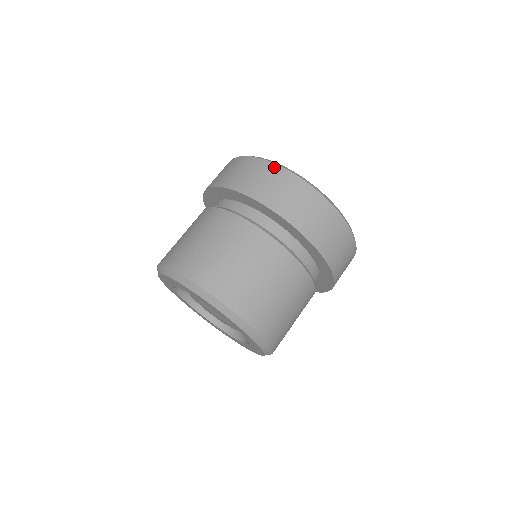
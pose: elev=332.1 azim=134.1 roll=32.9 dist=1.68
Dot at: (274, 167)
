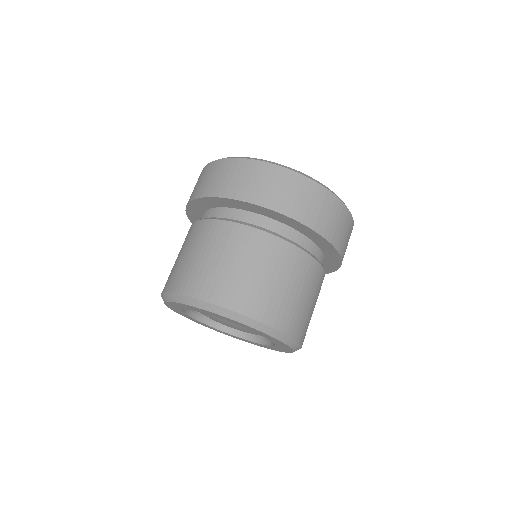
Dot at: (285, 172)
